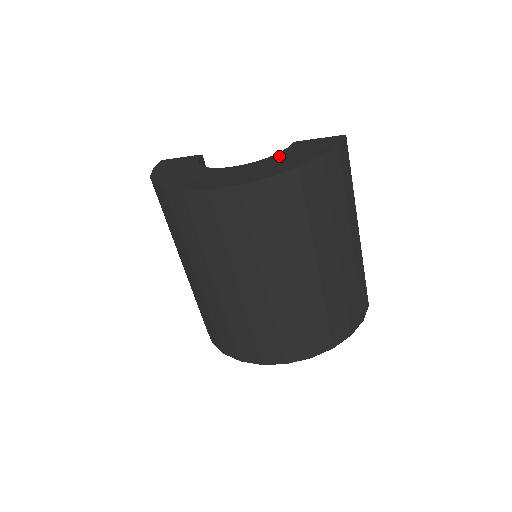
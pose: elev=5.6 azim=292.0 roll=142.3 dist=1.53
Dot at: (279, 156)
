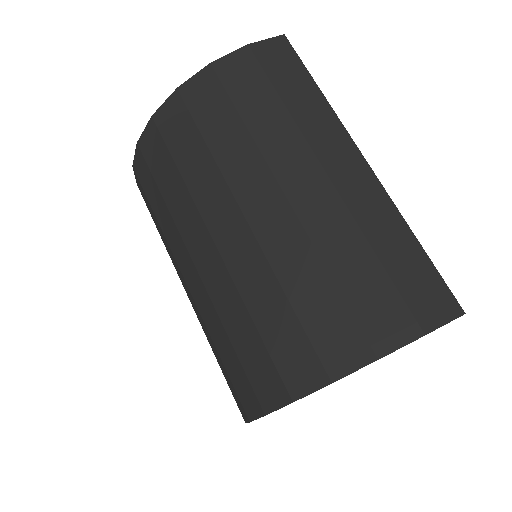
Dot at: occluded
